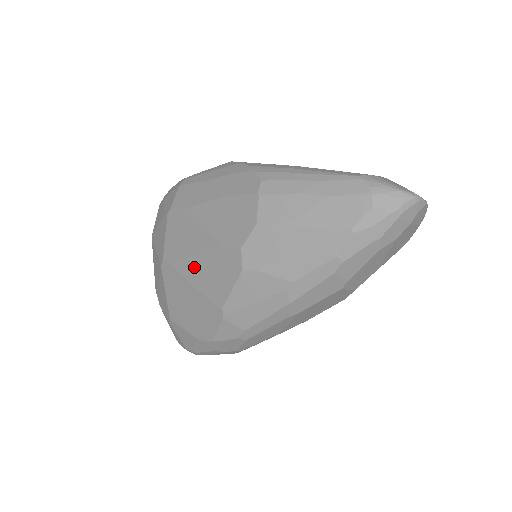
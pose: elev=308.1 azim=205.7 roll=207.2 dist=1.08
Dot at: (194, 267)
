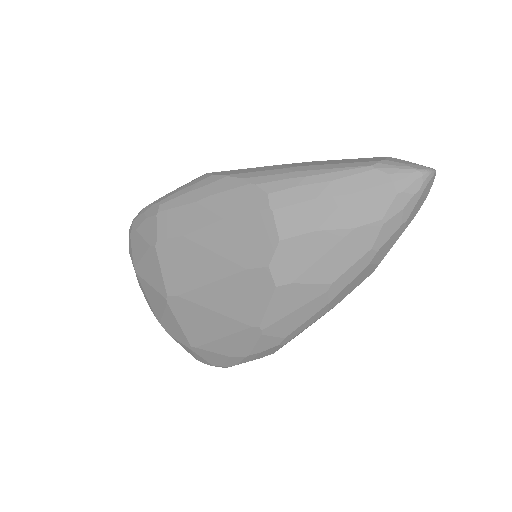
Dot at: (212, 294)
